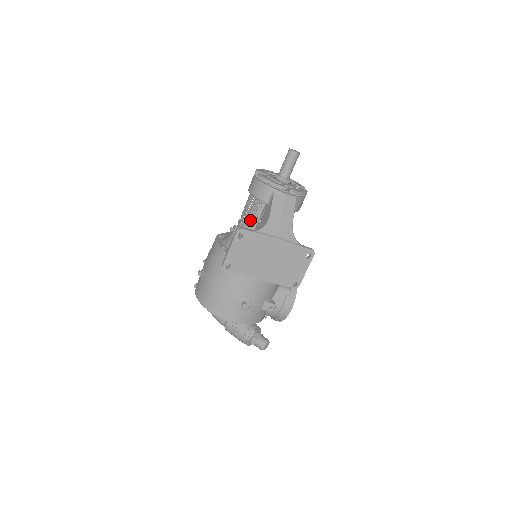
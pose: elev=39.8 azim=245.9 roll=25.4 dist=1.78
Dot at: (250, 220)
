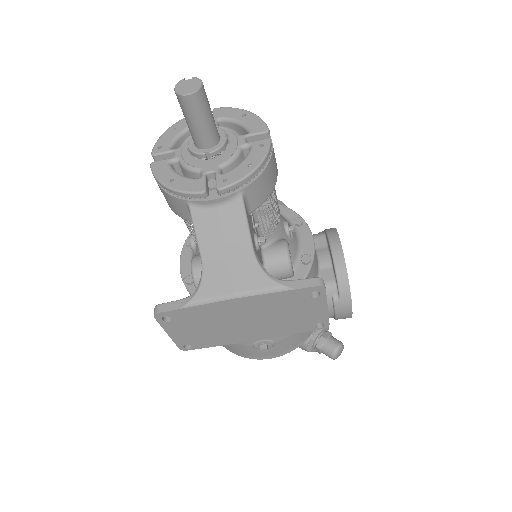
Dot at: (196, 240)
